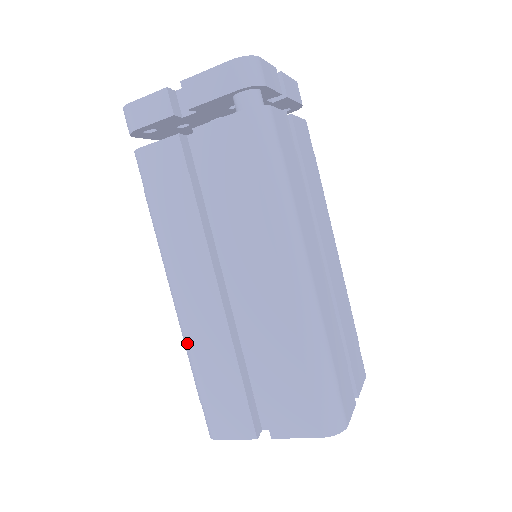
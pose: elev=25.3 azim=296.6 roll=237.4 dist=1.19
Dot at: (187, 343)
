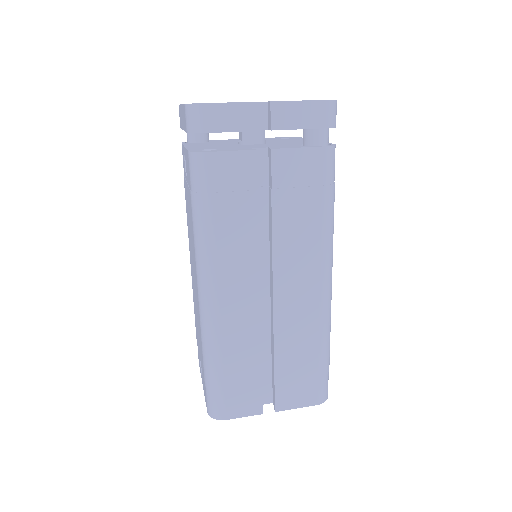
Dot at: (214, 340)
